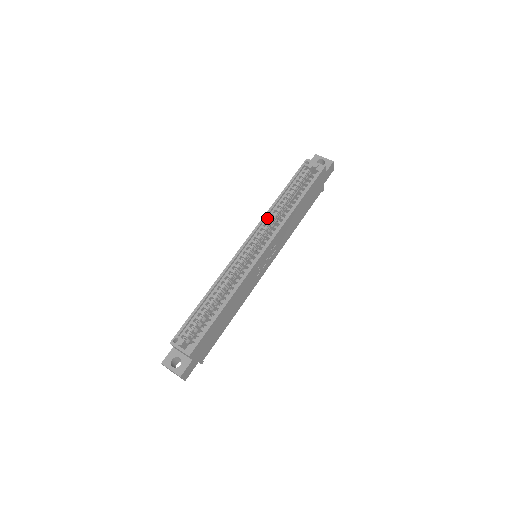
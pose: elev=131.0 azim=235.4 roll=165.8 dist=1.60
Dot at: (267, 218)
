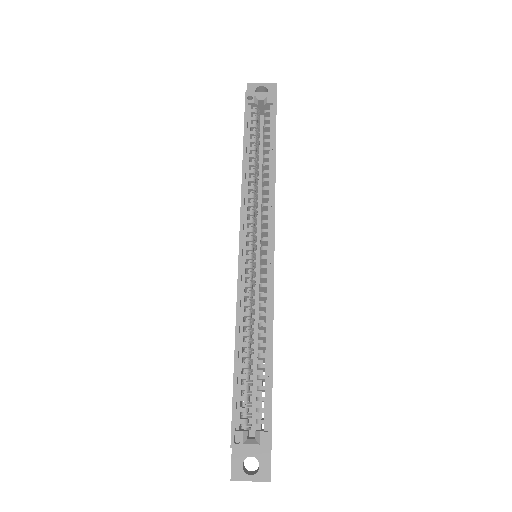
Dot at: (246, 198)
